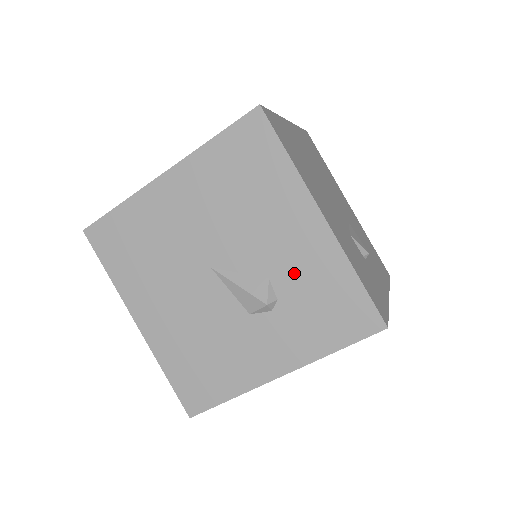
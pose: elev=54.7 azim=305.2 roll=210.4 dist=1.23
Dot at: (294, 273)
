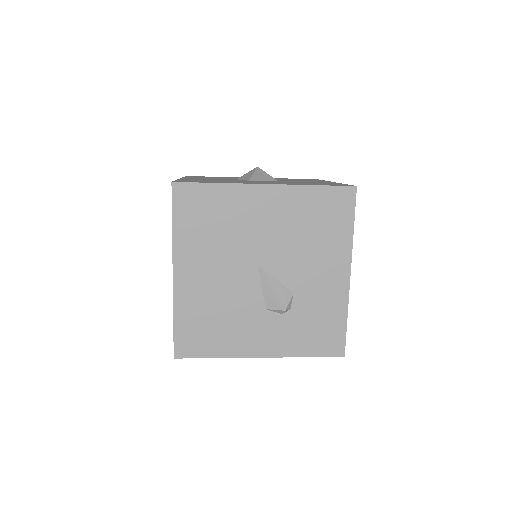
Dot at: (311, 298)
